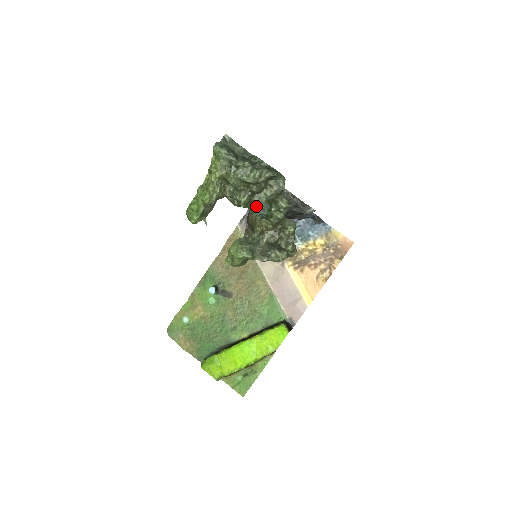
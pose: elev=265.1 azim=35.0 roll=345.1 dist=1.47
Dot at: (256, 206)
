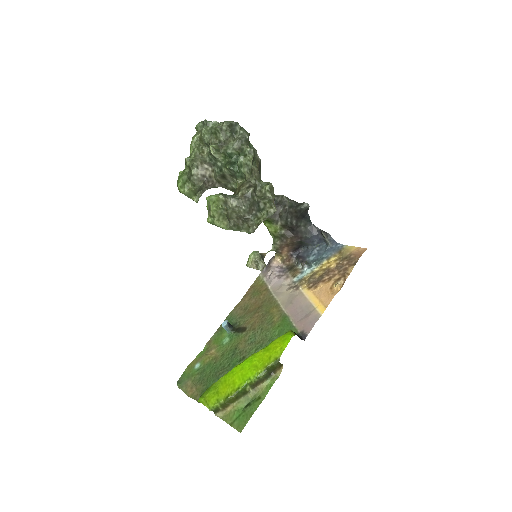
Dot at: (229, 162)
